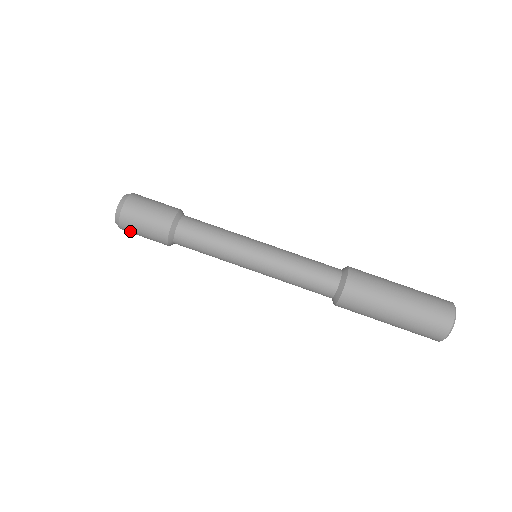
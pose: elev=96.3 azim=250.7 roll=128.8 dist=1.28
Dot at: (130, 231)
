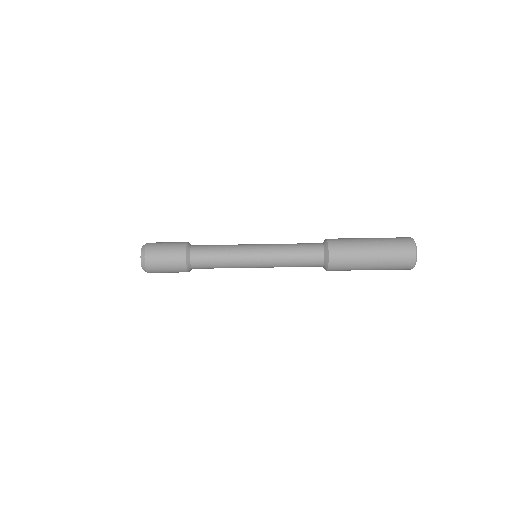
Dot at: (156, 272)
